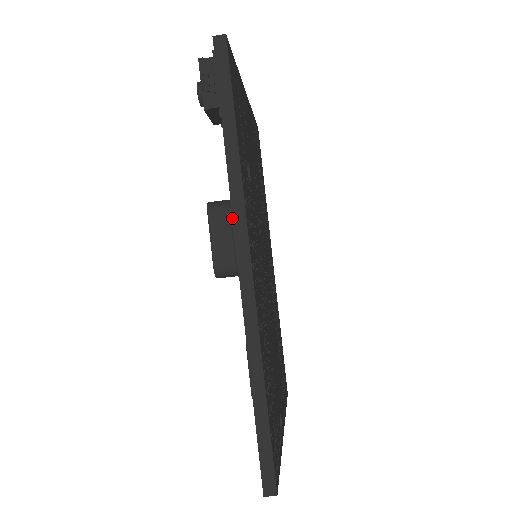
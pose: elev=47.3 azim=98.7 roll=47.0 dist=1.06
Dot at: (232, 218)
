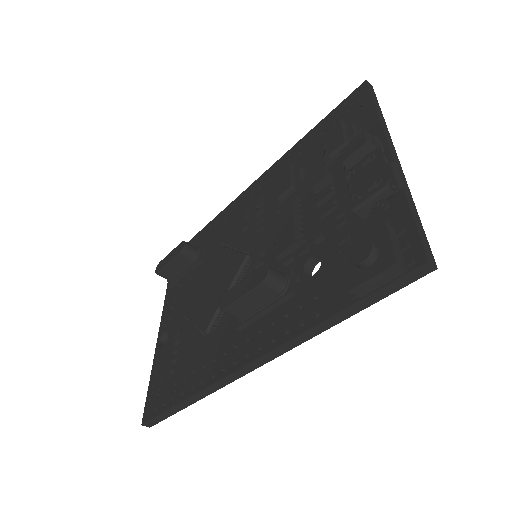
Dot at: (274, 303)
